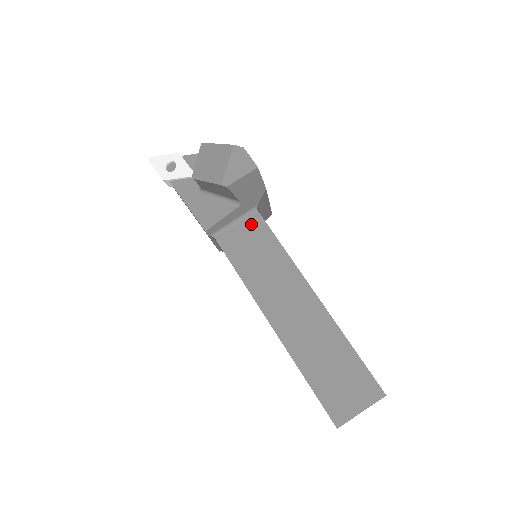
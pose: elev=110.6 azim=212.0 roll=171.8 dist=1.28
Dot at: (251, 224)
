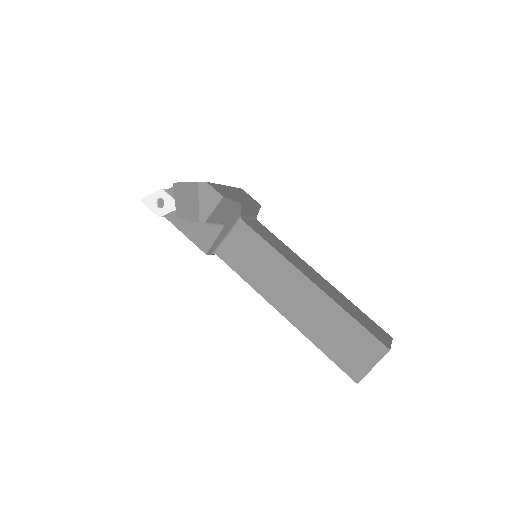
Dot at: (241, 234)
